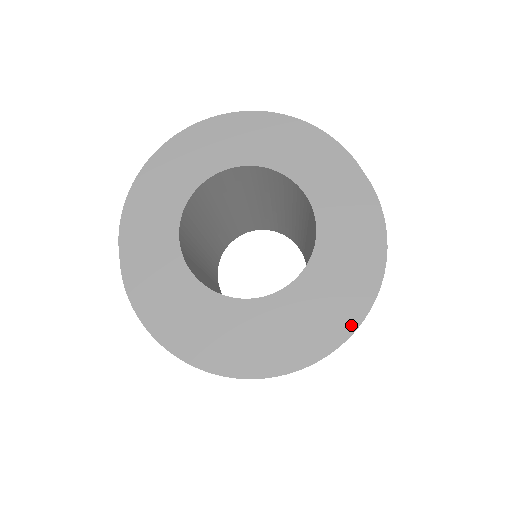
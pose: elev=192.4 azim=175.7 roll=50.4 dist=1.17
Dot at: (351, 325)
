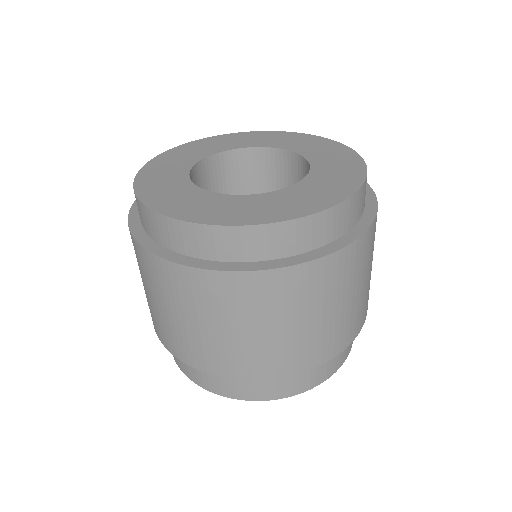
Dot at: (370, 213)
